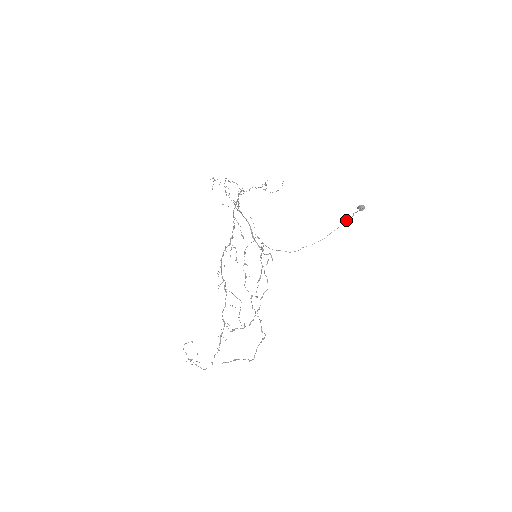
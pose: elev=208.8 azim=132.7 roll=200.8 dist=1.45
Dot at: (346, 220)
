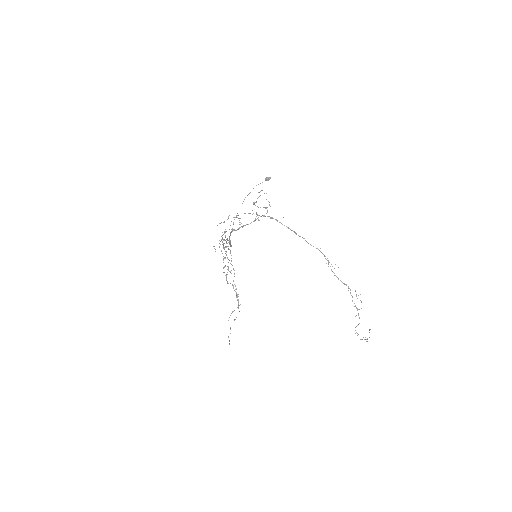
Dot at: occluded
